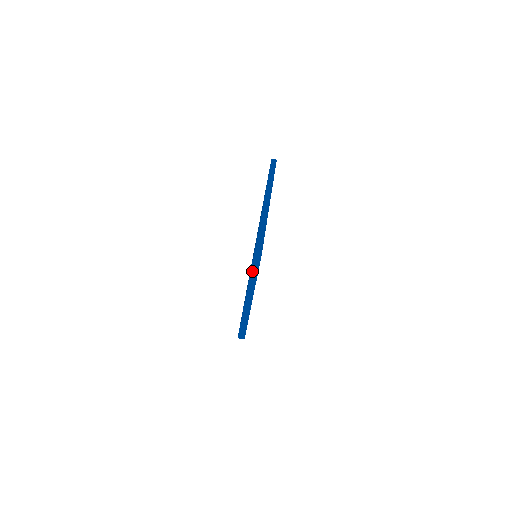
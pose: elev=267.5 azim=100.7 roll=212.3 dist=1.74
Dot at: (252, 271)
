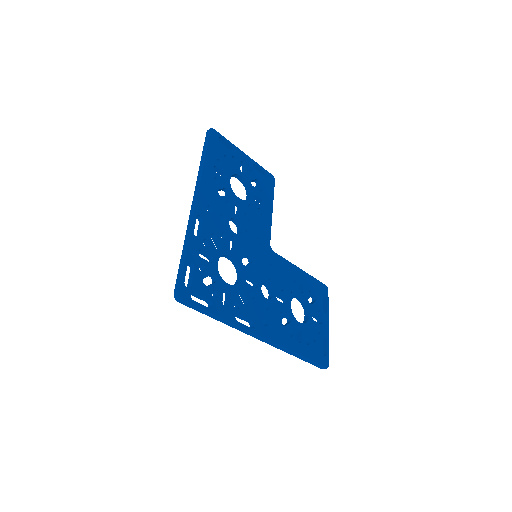
Dot at: occluded
